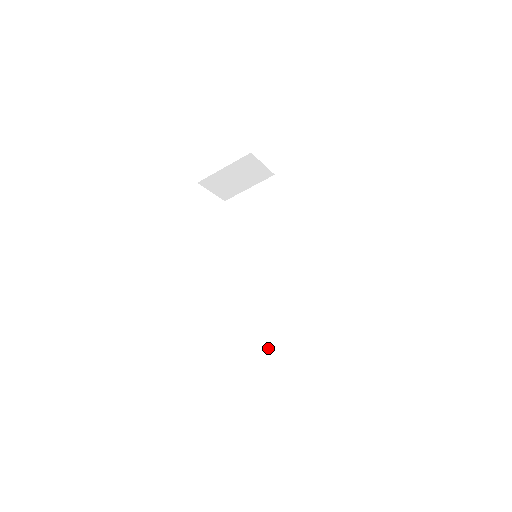
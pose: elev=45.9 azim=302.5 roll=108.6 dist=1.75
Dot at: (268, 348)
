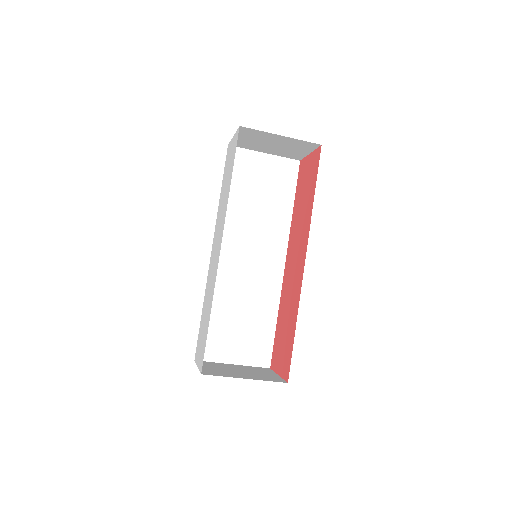
Dot at: (209, 349)
